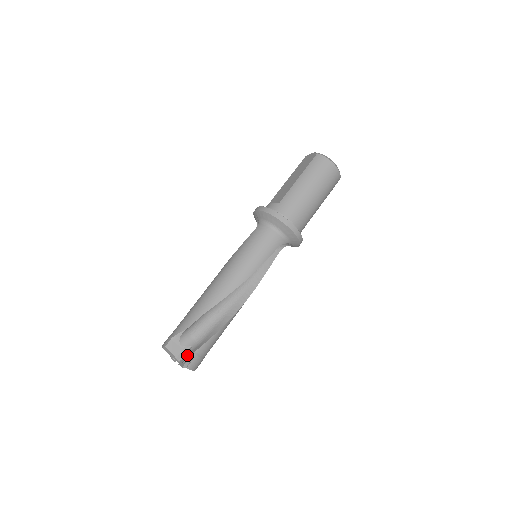
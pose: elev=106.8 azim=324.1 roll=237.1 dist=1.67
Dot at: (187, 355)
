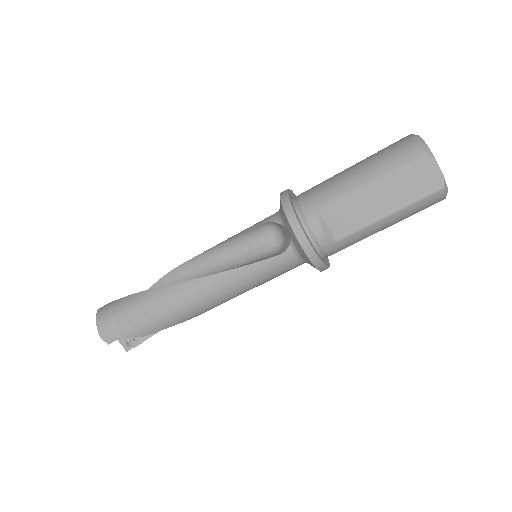
Dot at: (132, 340)
